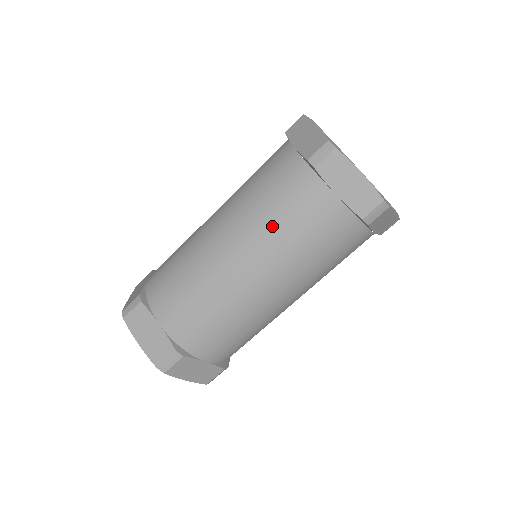
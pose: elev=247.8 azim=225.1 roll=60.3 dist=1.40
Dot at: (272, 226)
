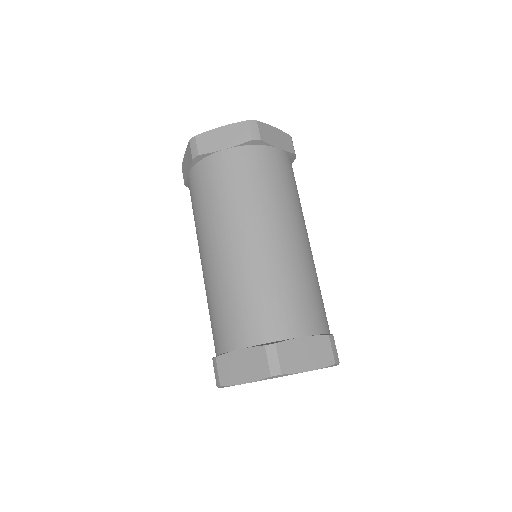
Dot at: (277, 195)
